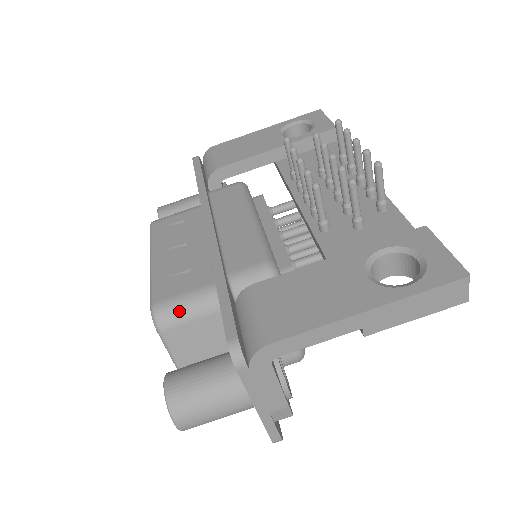
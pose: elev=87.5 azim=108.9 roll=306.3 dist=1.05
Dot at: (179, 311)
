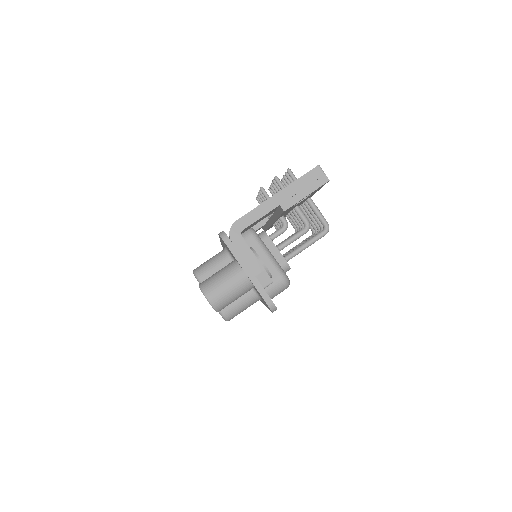
Dot at: (207, 265)
